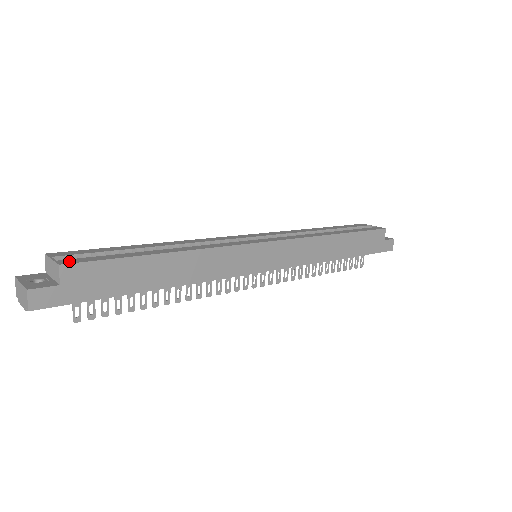
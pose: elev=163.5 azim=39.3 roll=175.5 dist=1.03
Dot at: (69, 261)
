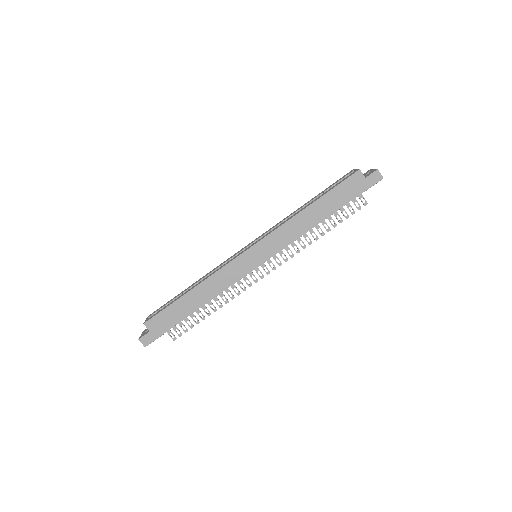
Dot at: (148, 319)
